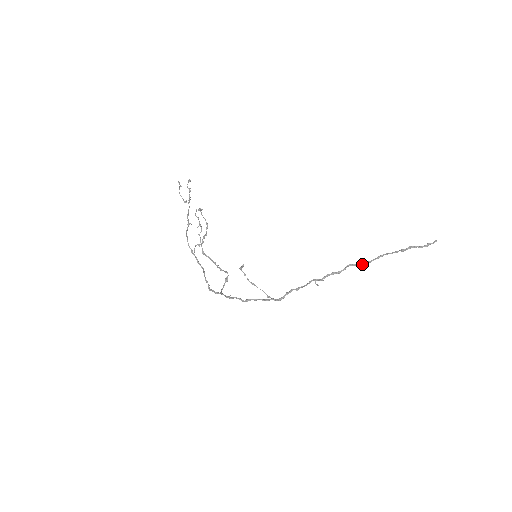
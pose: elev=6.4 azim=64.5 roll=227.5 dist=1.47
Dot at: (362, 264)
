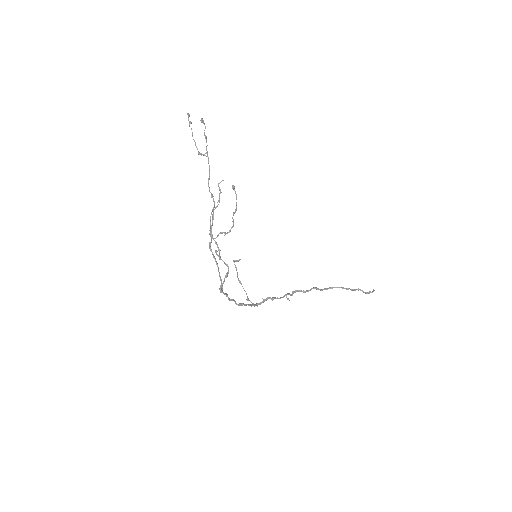
Dot at: (322, 290)
